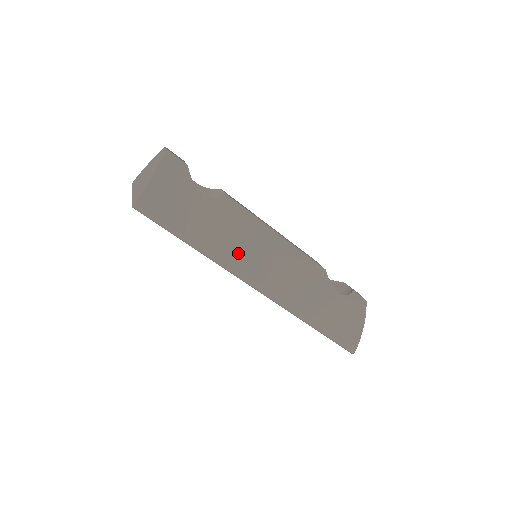
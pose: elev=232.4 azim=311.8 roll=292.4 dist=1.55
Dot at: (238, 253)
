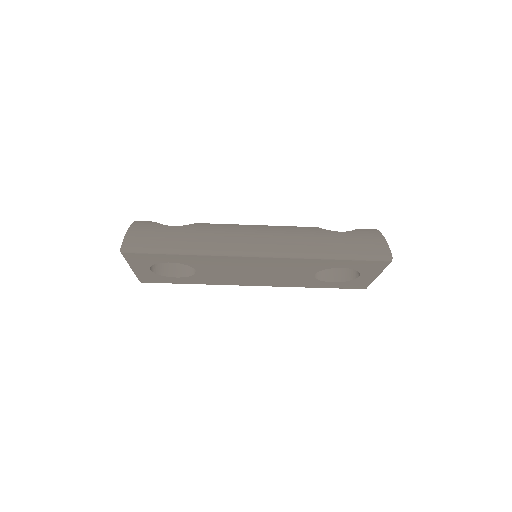
Dot at: (223, 241)
